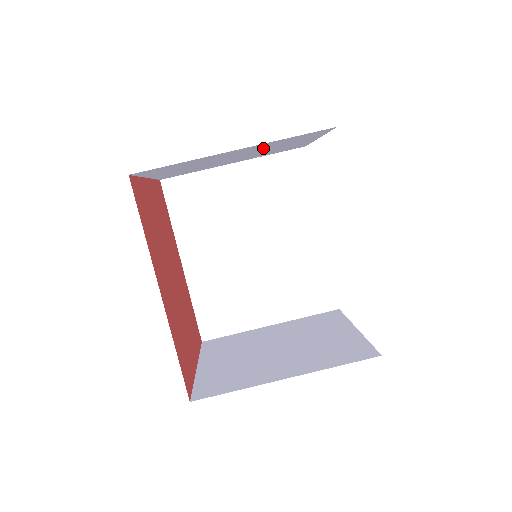
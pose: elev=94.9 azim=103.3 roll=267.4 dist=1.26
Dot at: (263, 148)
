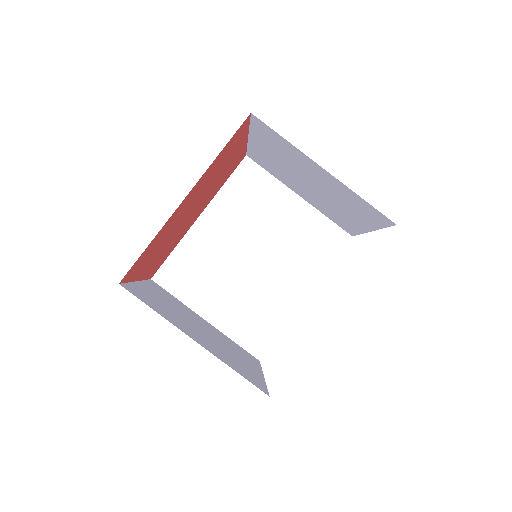
Dot at: (336, 195)
